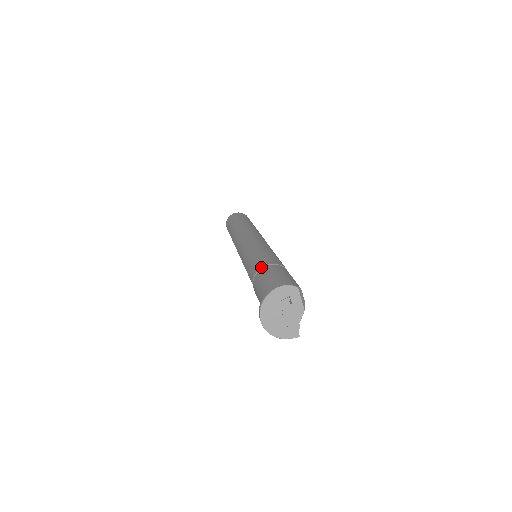
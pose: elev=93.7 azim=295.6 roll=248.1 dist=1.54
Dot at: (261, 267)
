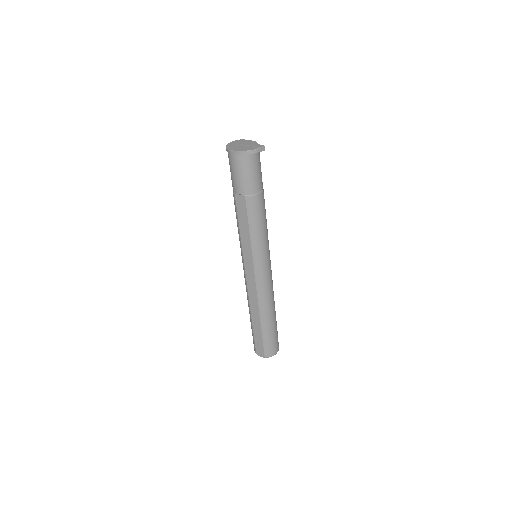
Dot at: occluded
